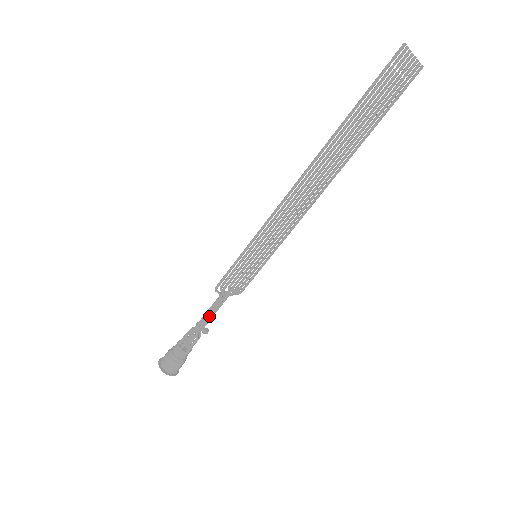
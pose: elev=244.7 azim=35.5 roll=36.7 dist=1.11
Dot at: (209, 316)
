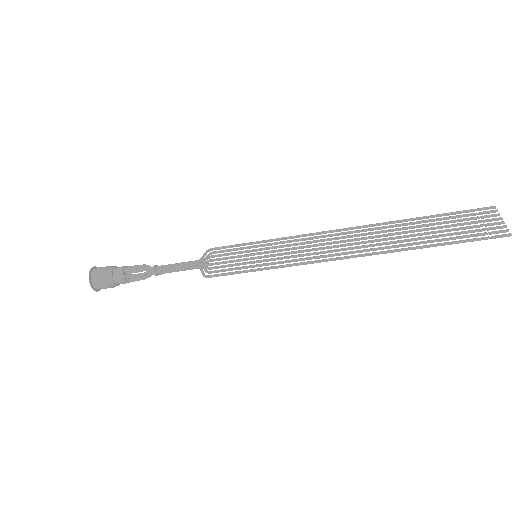
Dot at: occluded
